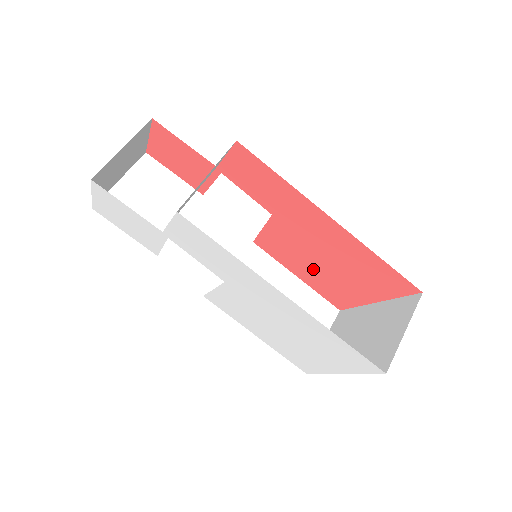
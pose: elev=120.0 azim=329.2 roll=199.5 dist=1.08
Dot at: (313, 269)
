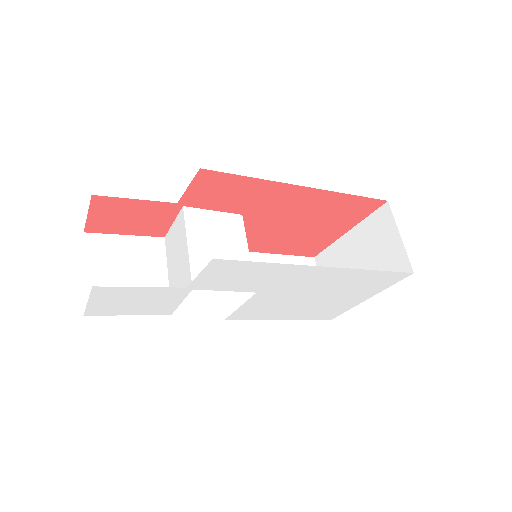
Dot at: (287, 238)
